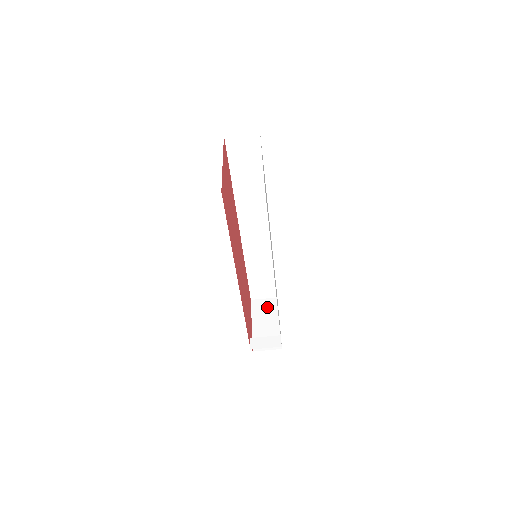
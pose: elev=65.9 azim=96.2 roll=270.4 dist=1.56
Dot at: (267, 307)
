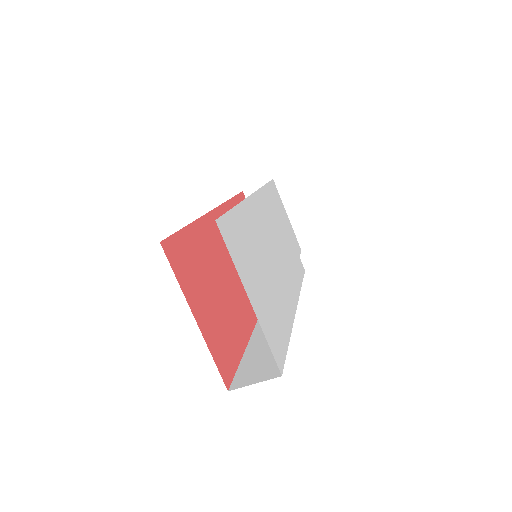
Dot at: occluded
